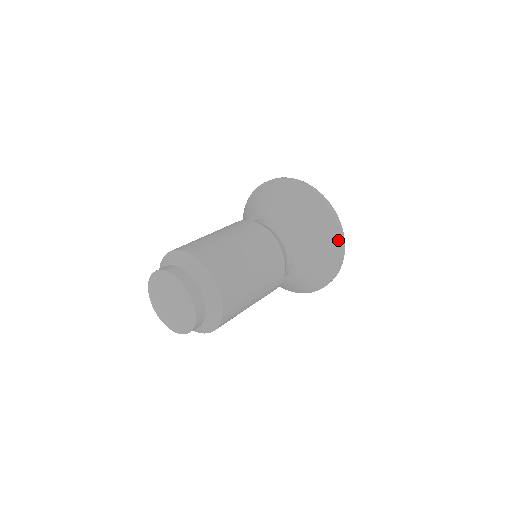
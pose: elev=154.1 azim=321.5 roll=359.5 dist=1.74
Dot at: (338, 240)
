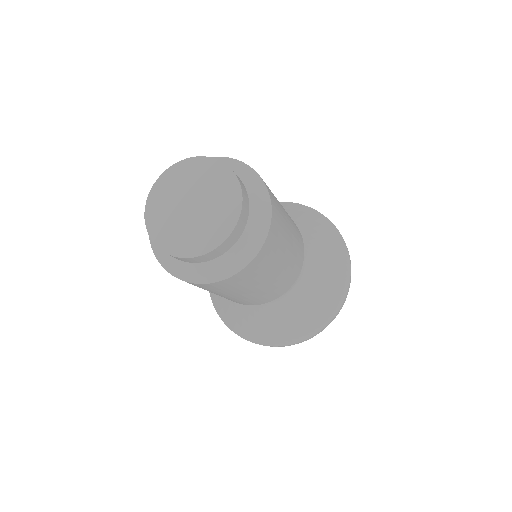
Dot at: (340, 239)
